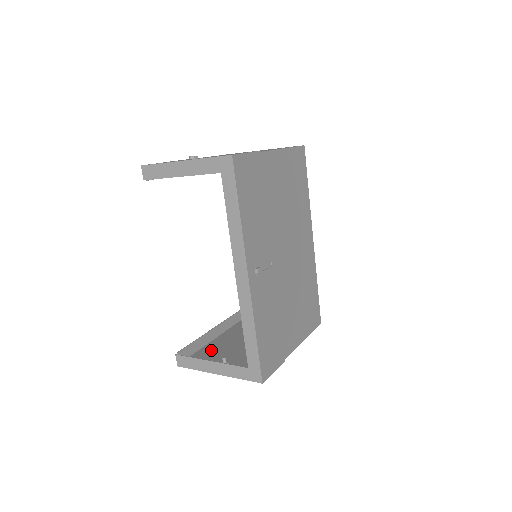
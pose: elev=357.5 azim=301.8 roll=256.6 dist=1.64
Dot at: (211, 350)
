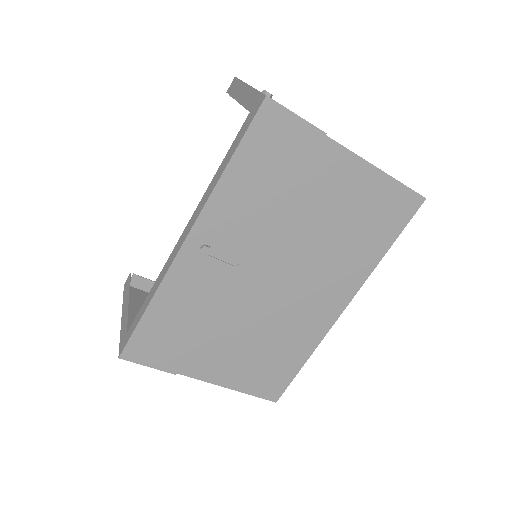
Dot at: occluded
